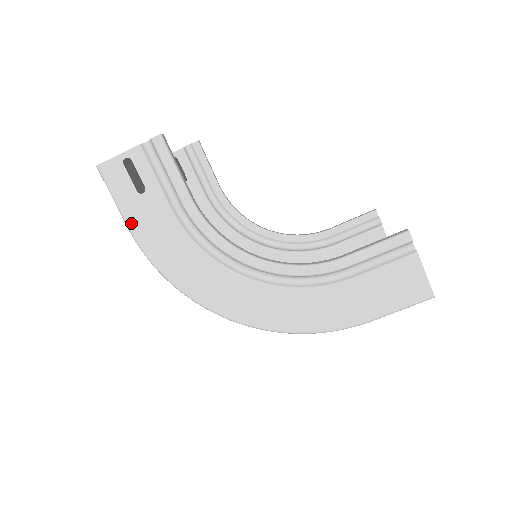
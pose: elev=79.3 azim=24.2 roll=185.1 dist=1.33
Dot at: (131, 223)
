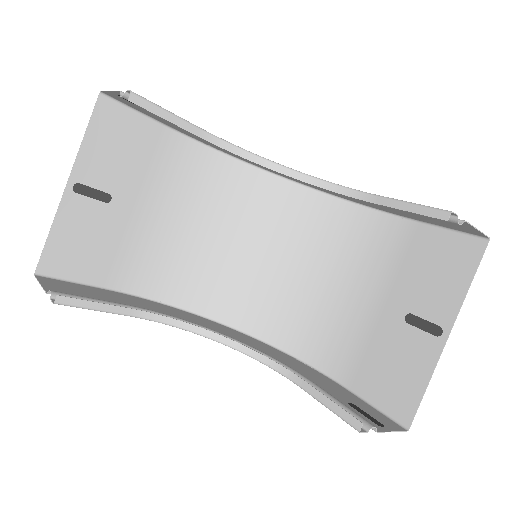
Dot at: (103, 291)
